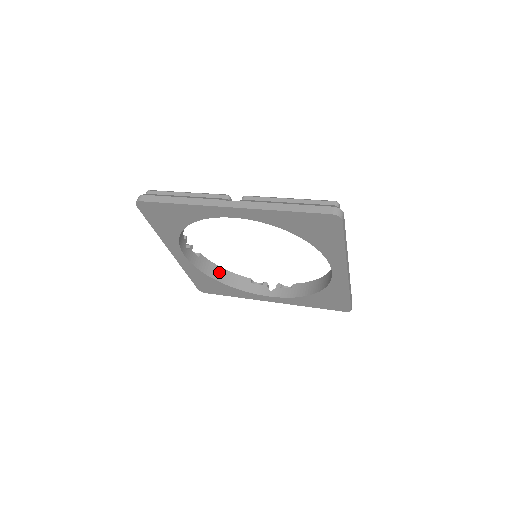
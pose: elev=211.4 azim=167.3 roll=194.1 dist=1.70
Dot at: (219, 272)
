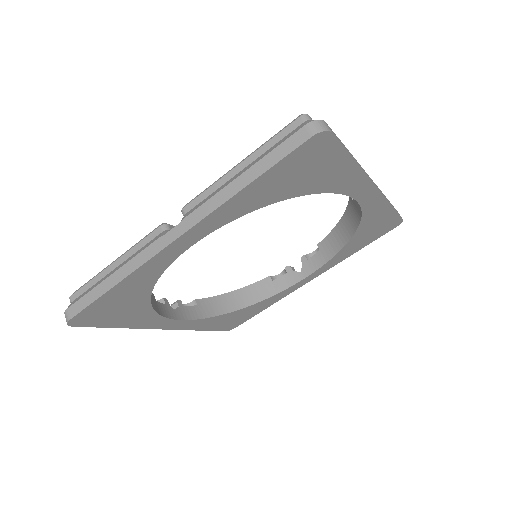
Dot at: (231, 299)
